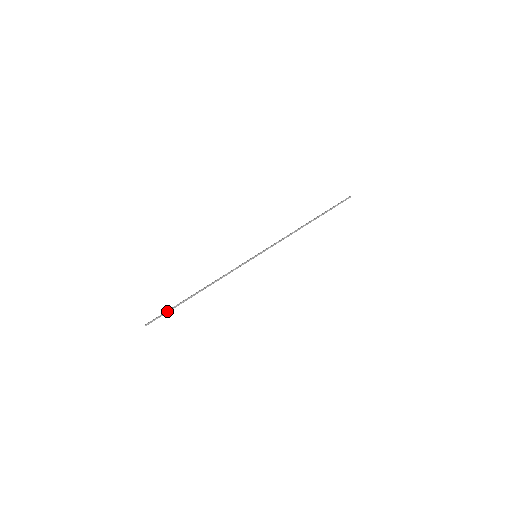
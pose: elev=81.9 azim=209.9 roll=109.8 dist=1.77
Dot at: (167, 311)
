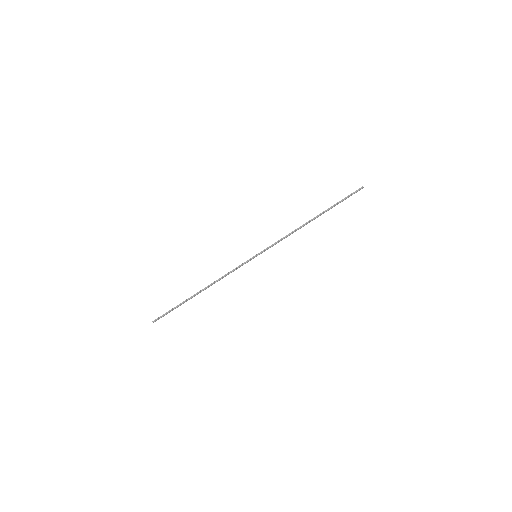
Dot at: (171, 309)
